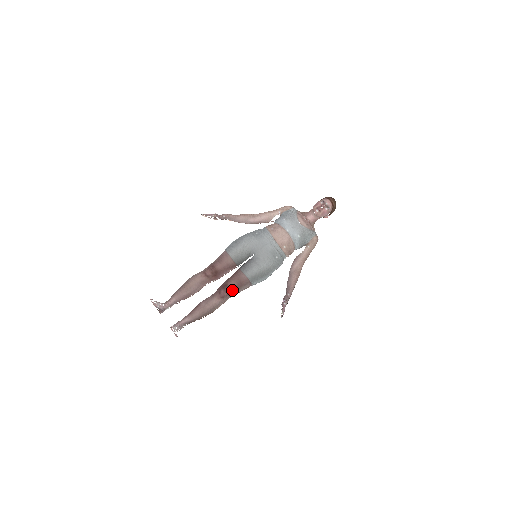
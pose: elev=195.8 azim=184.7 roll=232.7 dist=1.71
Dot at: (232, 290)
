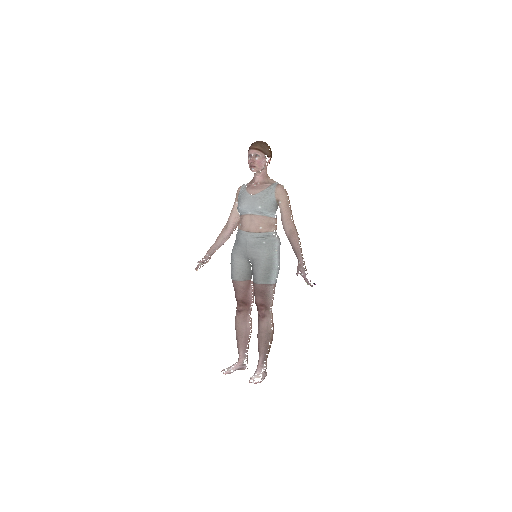
Dot at: (263, 304)
